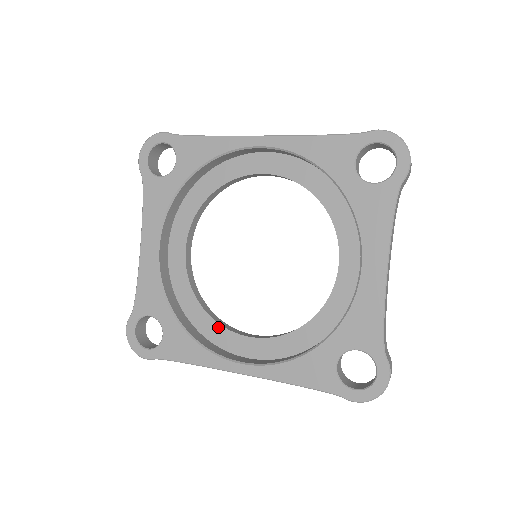
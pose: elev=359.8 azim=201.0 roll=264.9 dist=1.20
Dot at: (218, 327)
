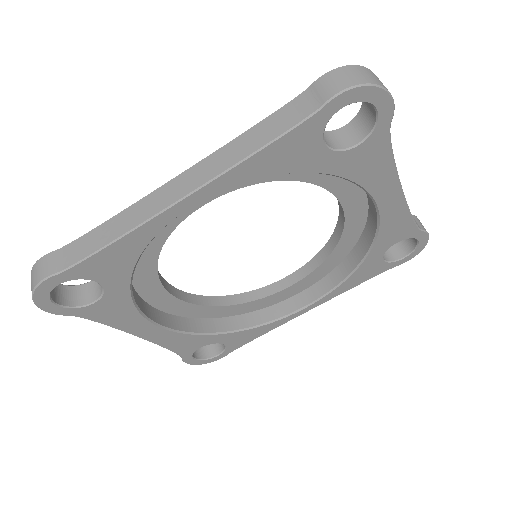
Dot at: (257, 302)
